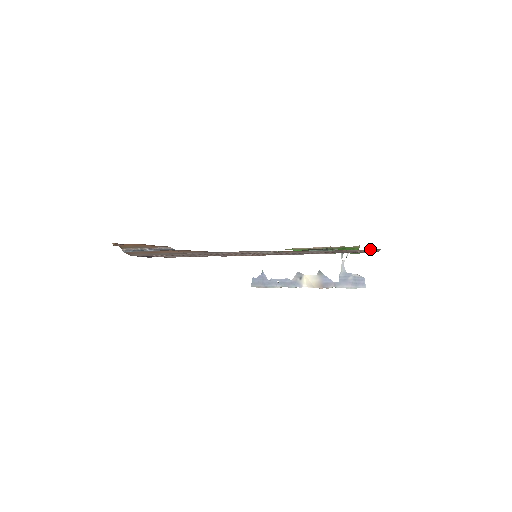
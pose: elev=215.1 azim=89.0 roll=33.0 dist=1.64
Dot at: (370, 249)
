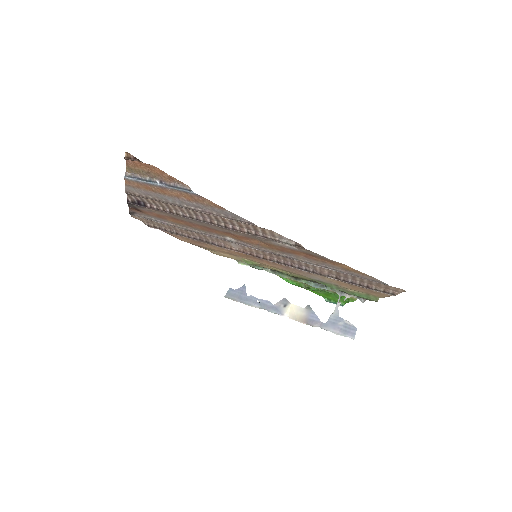
Dot at: (390, 287)
